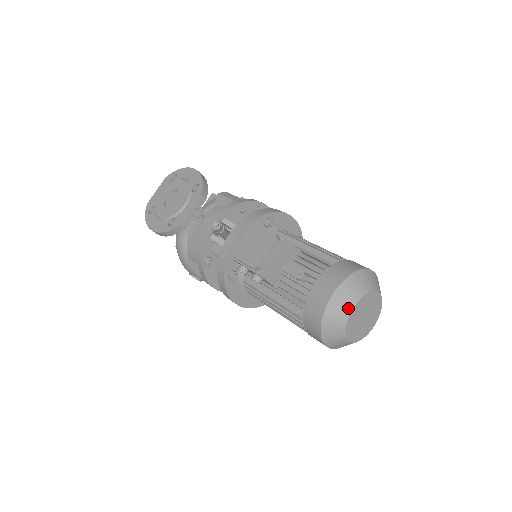
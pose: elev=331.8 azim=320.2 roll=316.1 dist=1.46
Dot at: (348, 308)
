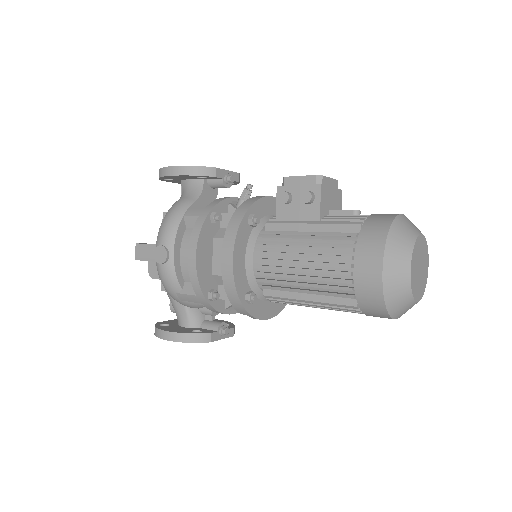
Dot at: (417, 230)
